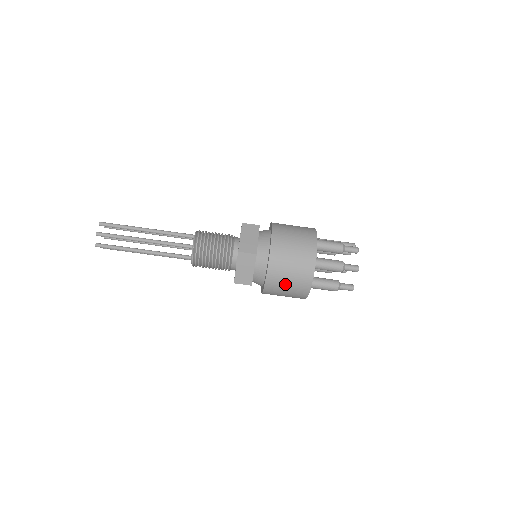
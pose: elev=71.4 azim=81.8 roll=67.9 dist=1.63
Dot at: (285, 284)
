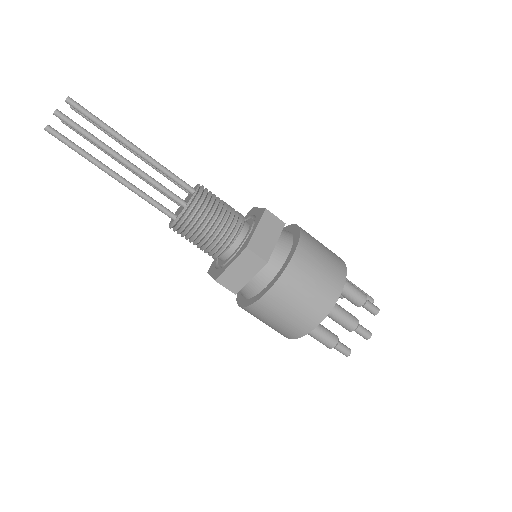
Dot at: (279, 315)
